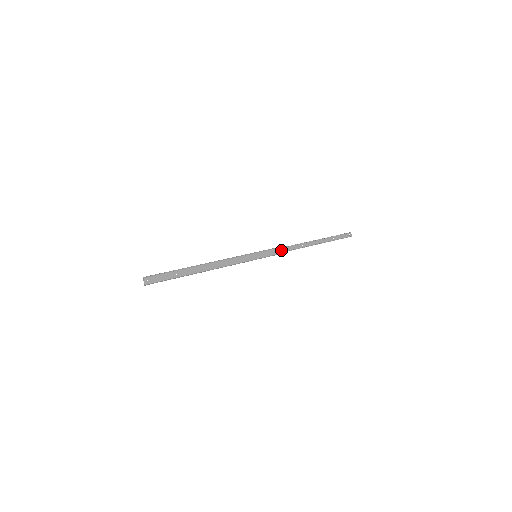
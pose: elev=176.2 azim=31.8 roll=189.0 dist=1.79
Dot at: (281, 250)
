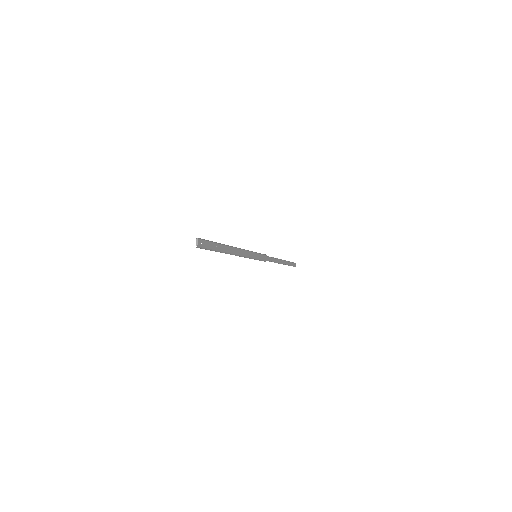
Dot at: (267, 258)
